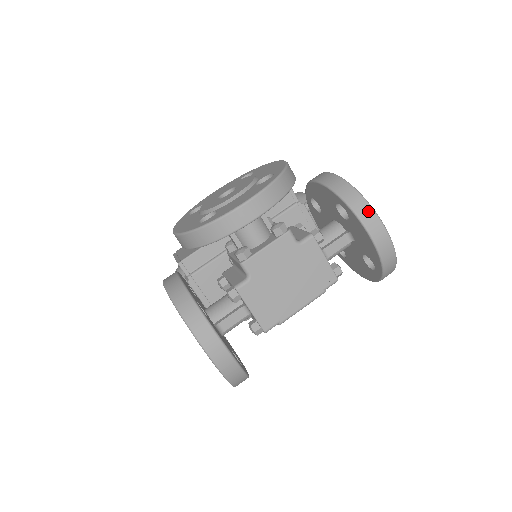
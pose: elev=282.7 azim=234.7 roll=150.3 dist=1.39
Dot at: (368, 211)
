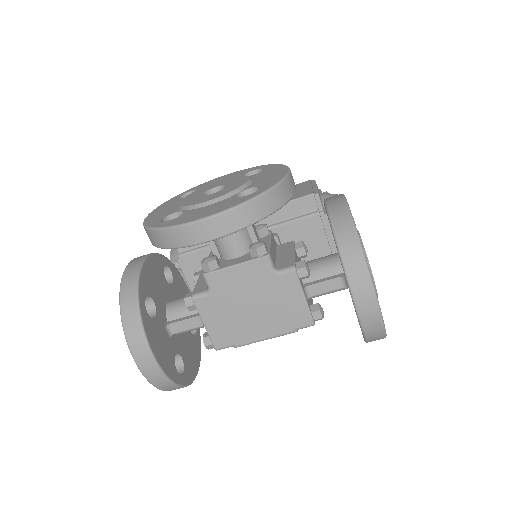
Dot at: (360, 268)
